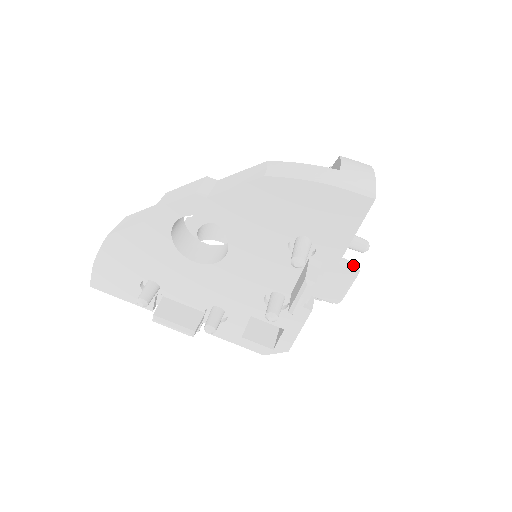
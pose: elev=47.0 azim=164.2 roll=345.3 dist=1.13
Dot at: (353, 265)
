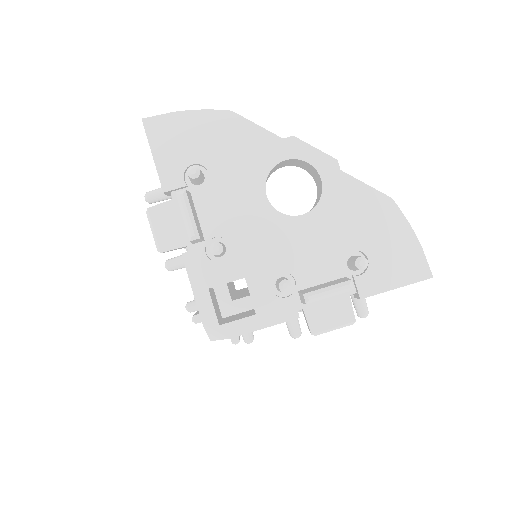
Dot at: (353, 315)
